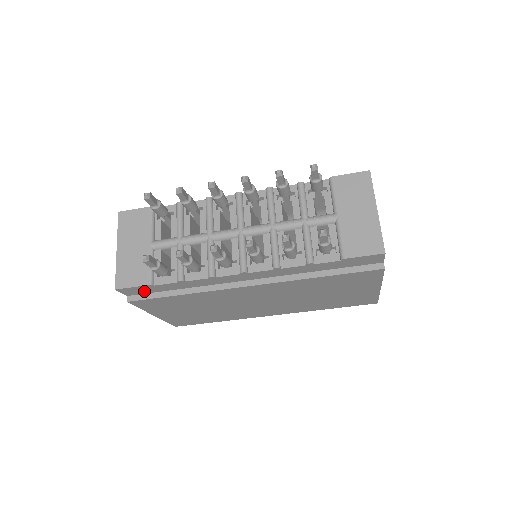
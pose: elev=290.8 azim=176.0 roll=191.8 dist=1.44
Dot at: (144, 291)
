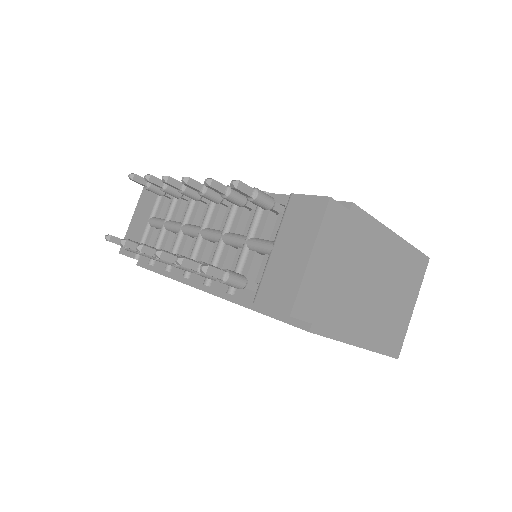
Dot at: occluded
